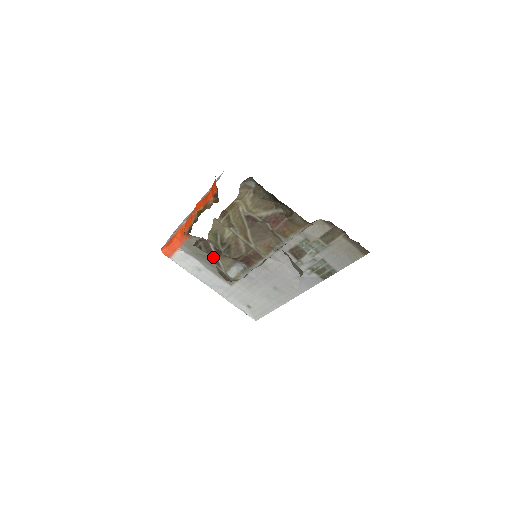
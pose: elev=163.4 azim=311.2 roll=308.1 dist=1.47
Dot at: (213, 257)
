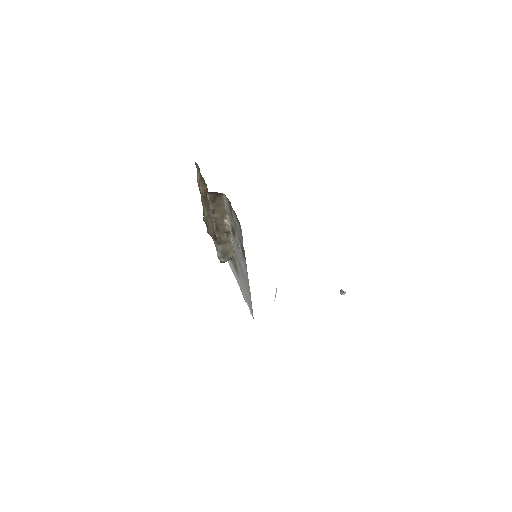
Dot at: occluded
